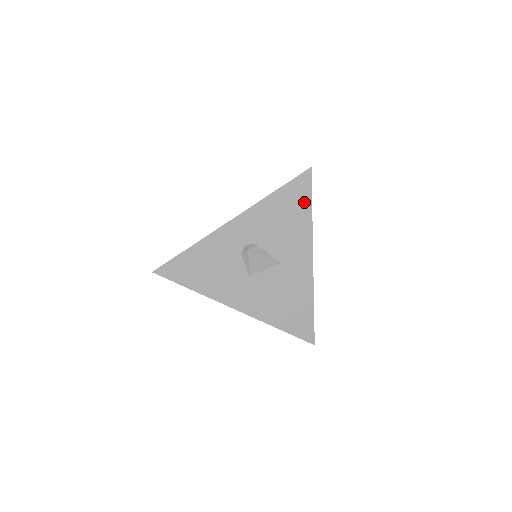
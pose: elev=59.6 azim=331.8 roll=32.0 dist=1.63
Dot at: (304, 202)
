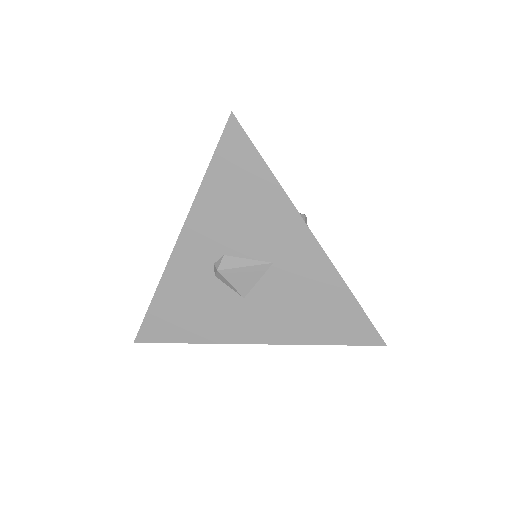
Dot at: (253, 166)
